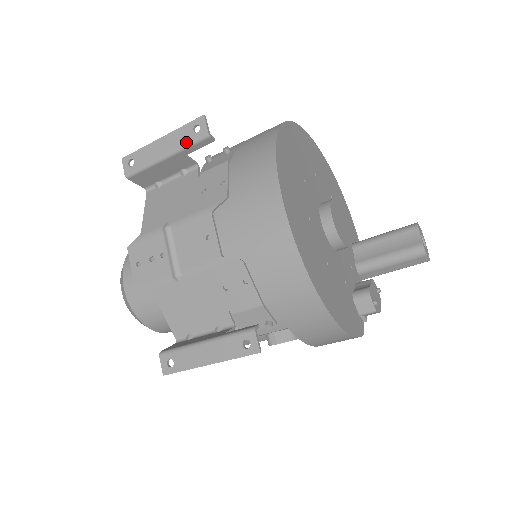
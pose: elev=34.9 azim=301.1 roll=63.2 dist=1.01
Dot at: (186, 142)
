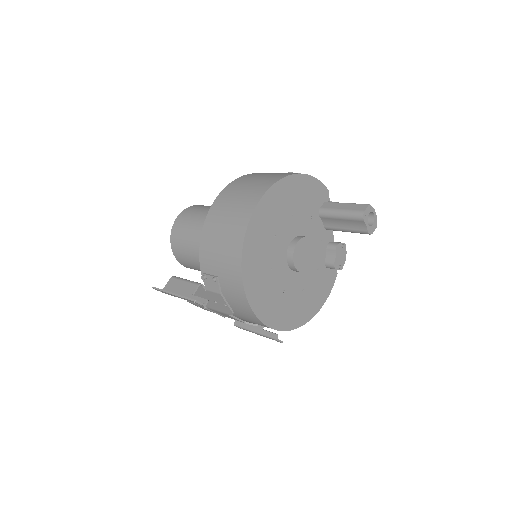
Dot at: occluded
